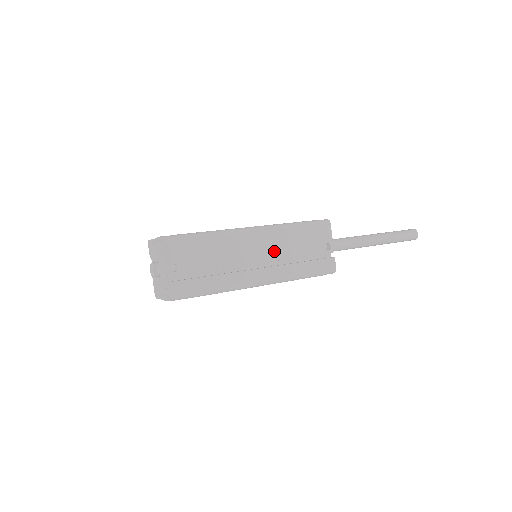
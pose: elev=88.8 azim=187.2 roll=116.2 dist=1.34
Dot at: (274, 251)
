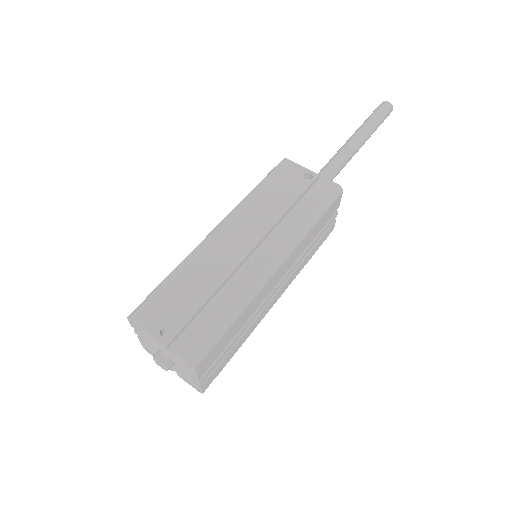
Dot at: (257, 226)
